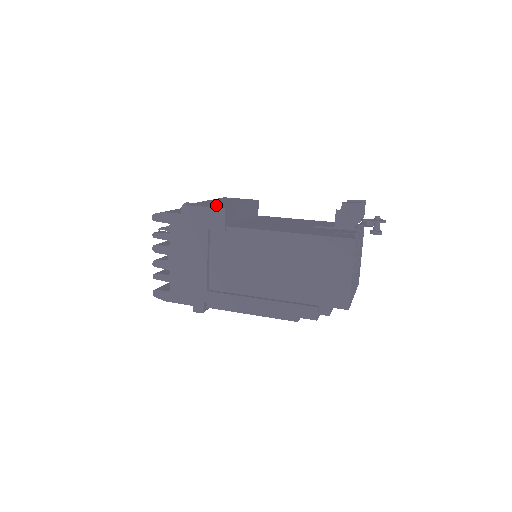
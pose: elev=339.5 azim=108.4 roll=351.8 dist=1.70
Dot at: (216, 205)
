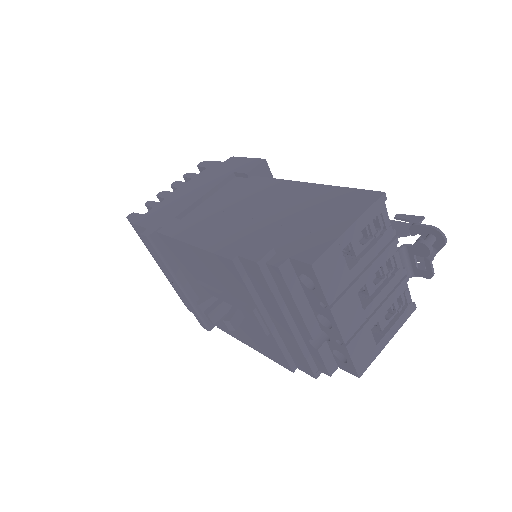
Dot at: occluded
